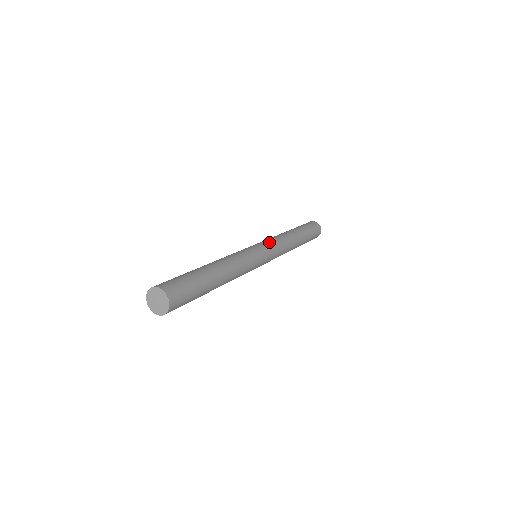
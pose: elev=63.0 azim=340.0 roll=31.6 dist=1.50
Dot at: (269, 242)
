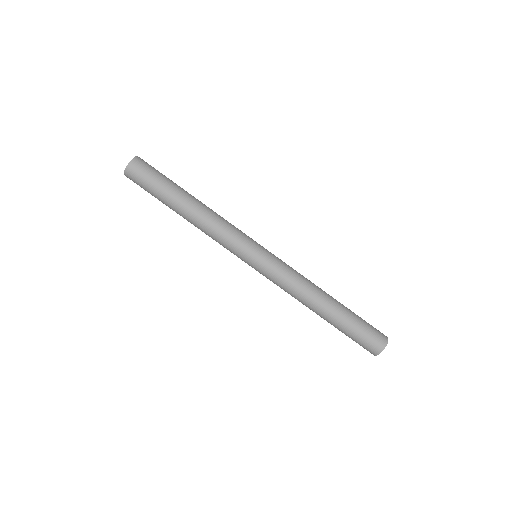
Dot at: occluded
